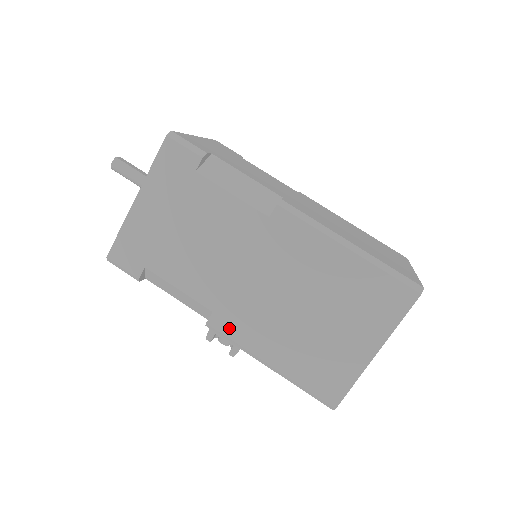
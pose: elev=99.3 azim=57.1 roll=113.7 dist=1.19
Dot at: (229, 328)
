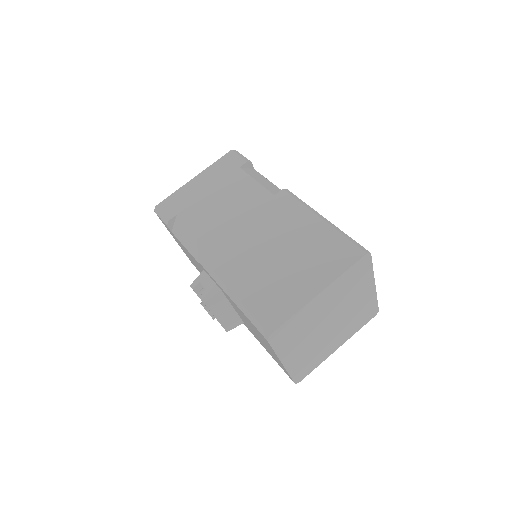
Dot at: (213, 260)
